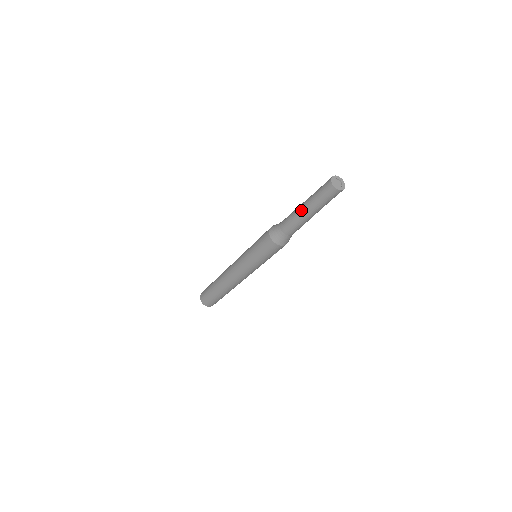
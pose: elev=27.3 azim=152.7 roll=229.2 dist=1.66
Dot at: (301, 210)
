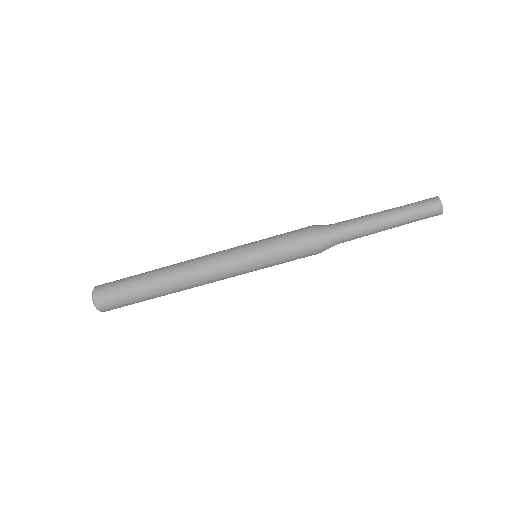
Dot at: (380, 214)
